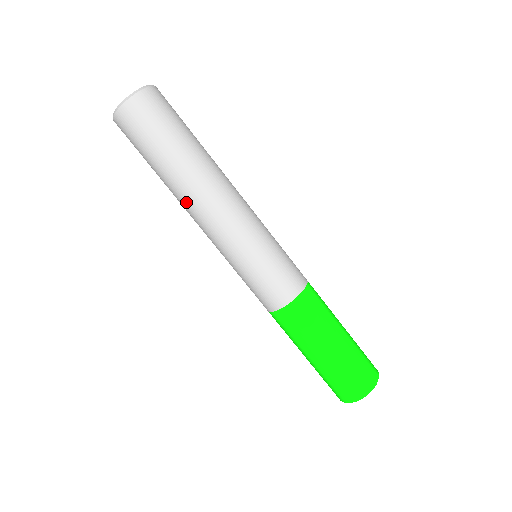
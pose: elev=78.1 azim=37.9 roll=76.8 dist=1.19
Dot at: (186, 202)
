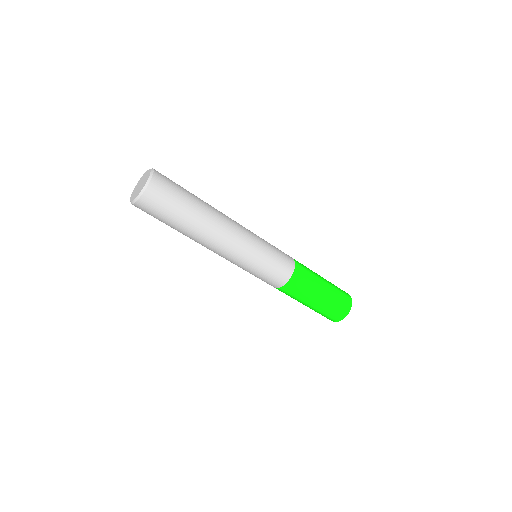
Dot at: occluded
